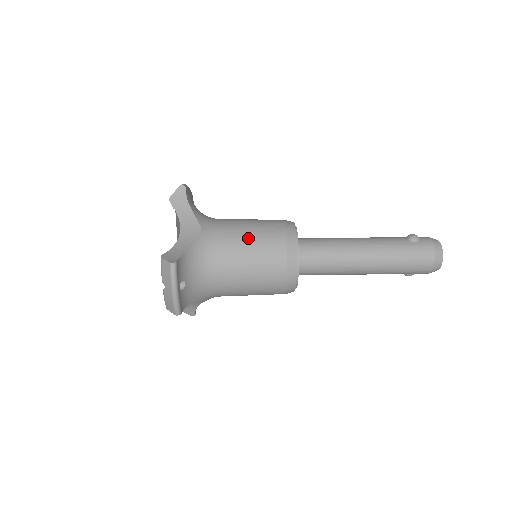
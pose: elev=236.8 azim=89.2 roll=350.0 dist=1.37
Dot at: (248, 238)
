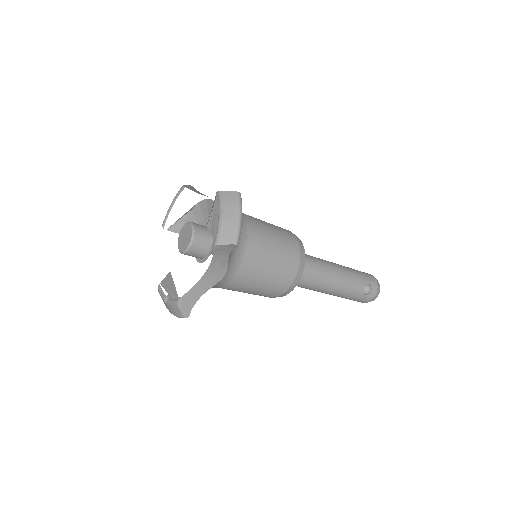
Dot at: (258, 285)
